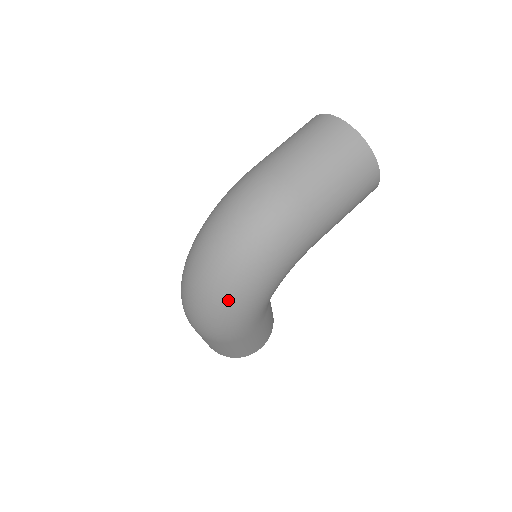
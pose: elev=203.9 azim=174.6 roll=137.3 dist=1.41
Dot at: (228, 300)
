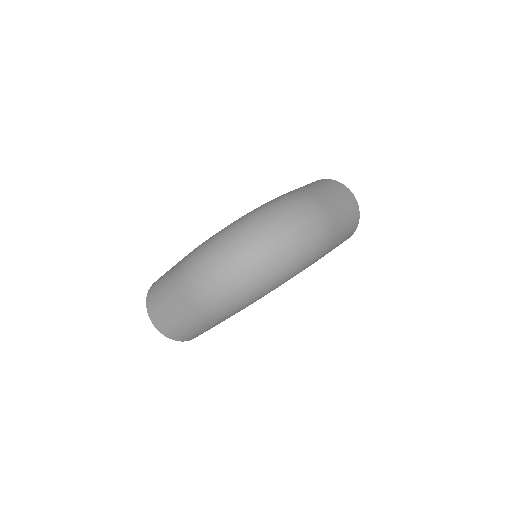
Dot at: (263, 279)
